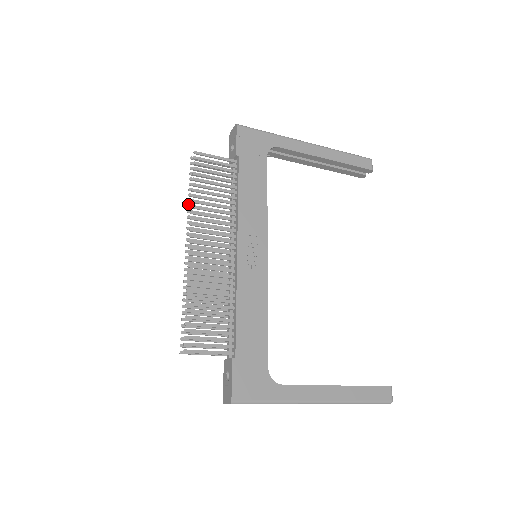
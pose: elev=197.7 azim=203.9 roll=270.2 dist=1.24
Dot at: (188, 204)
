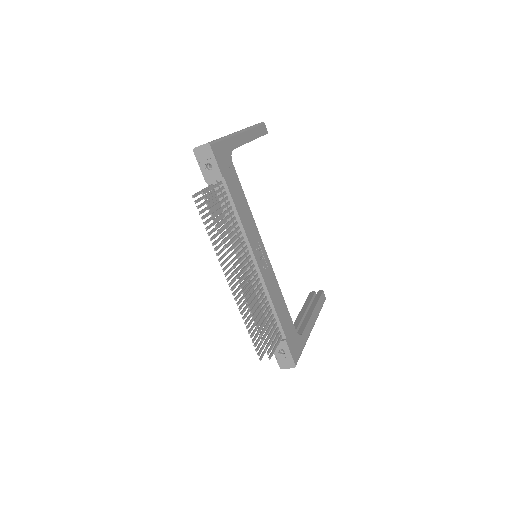
Dot at: (212, 244)
